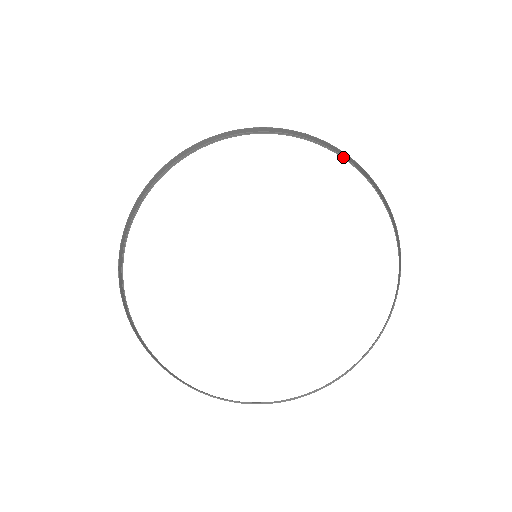
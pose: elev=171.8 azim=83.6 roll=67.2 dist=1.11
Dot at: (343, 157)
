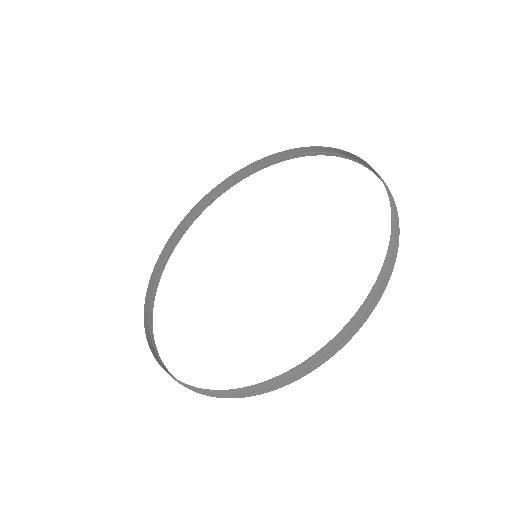
Dot at: (316, 154)
